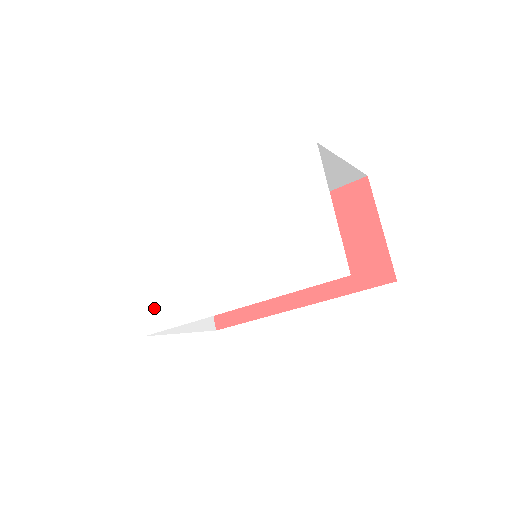
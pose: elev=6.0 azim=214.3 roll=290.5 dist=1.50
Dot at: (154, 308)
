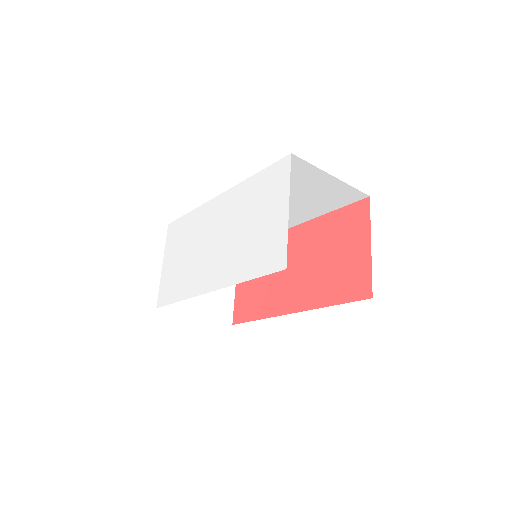
Dot at: (167, 286)
